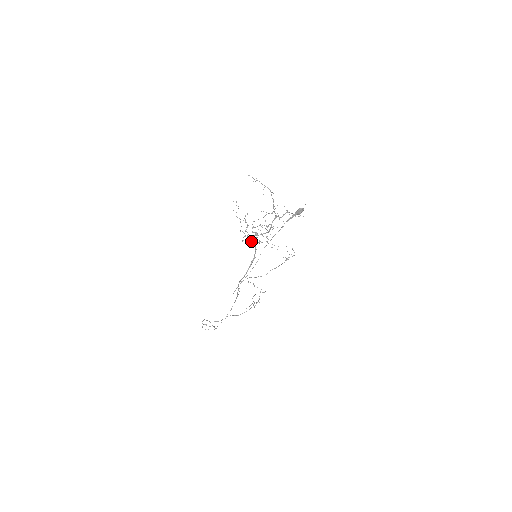
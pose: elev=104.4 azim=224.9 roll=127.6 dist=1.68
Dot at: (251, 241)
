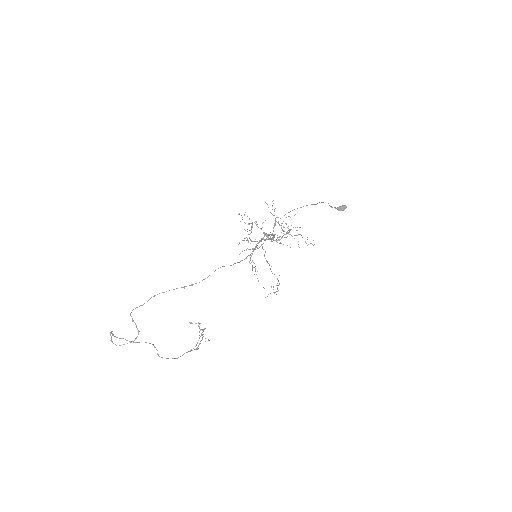
Dot at: (264, 233)
